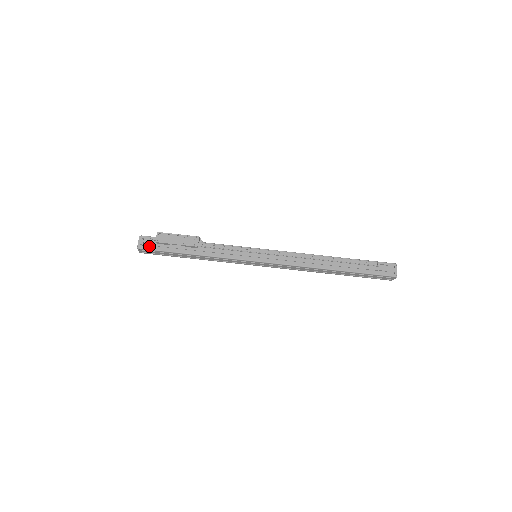
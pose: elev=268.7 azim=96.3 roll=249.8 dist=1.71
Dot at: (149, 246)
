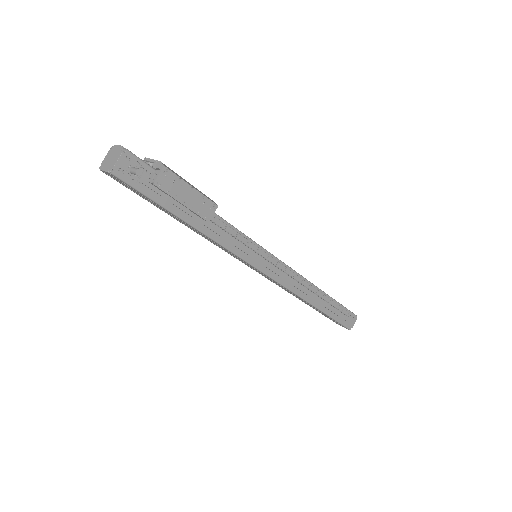
Dot at: (132, 178)
